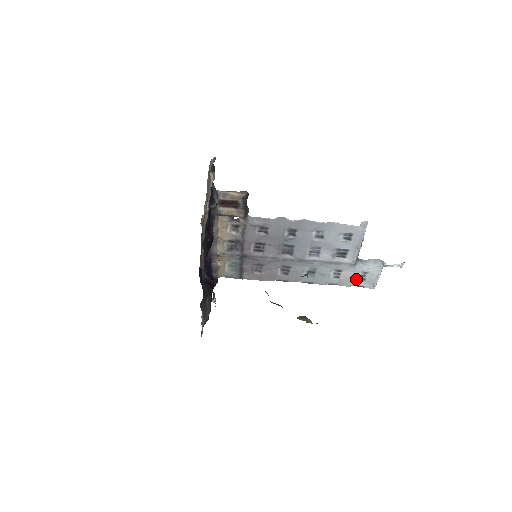
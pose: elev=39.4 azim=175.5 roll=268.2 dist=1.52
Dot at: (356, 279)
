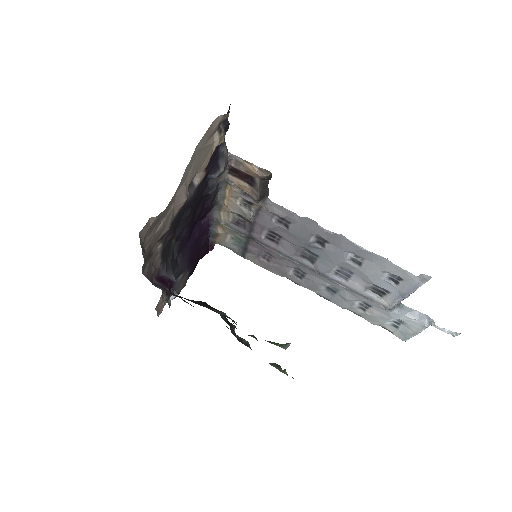
Dot at: (386, 322)
